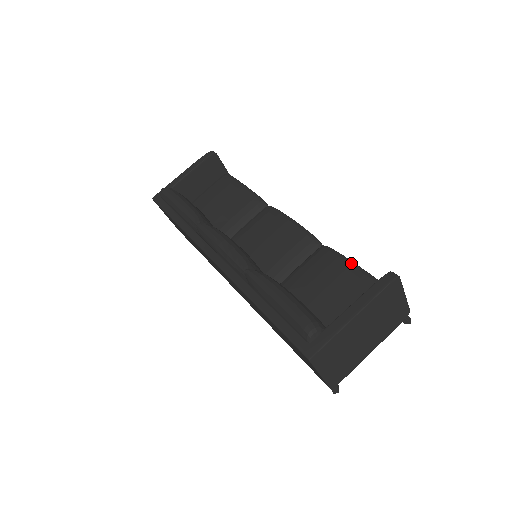
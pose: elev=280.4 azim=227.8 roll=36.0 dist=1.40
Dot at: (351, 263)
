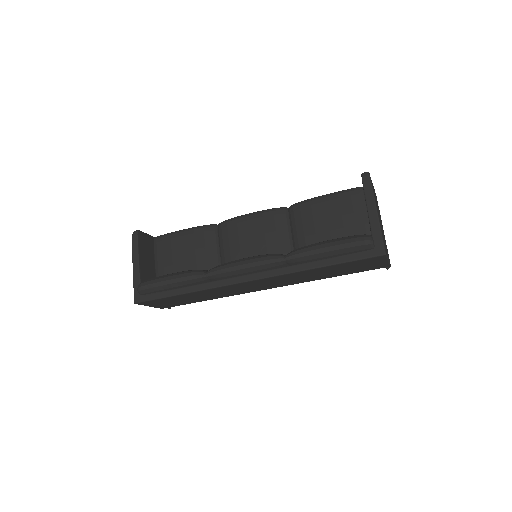
Dot at: (322, 197)
